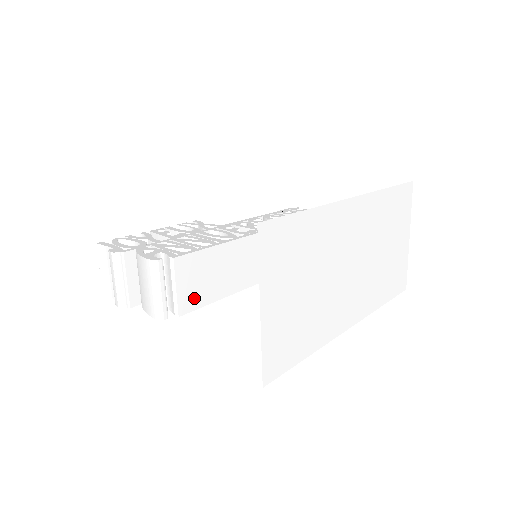
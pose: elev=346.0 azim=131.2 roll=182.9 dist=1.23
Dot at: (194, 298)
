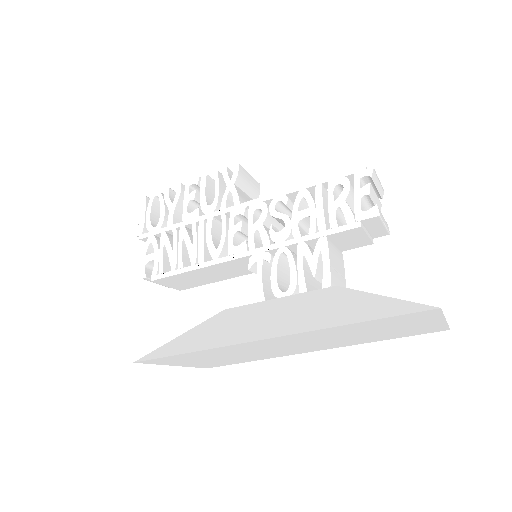
Dot at: (188, 285)
